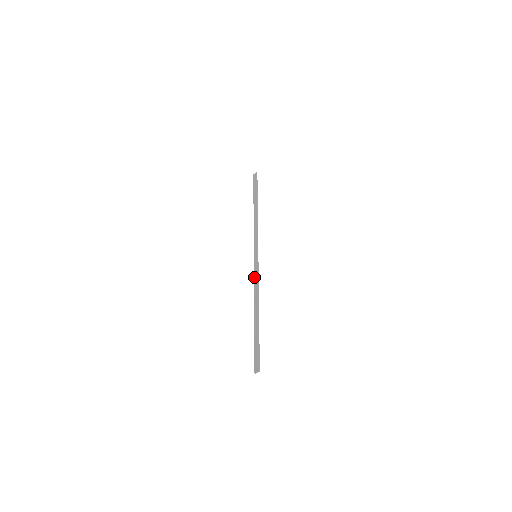
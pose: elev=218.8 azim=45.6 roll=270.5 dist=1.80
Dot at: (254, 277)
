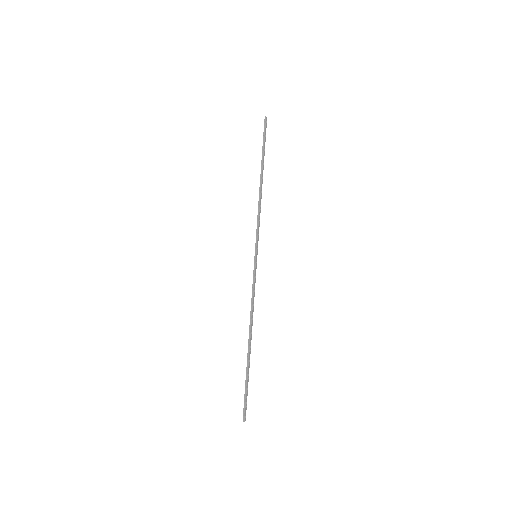
Dot at: (252, 288)
